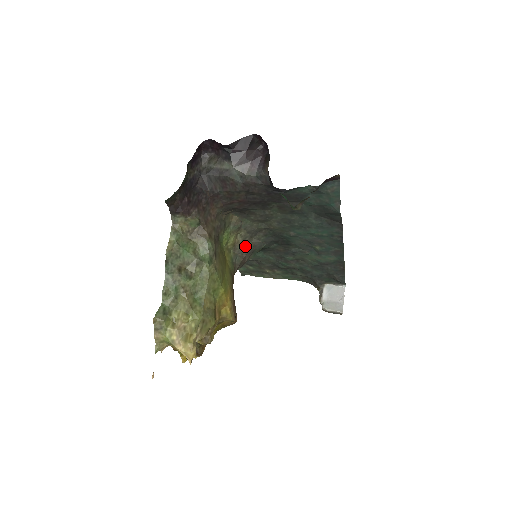
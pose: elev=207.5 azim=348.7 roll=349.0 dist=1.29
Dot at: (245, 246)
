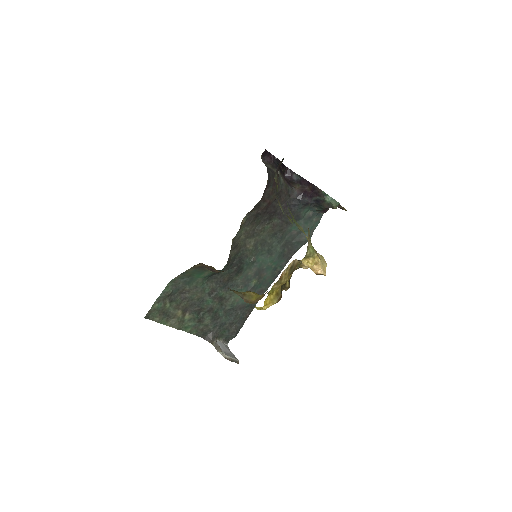
Dot at: occluded
